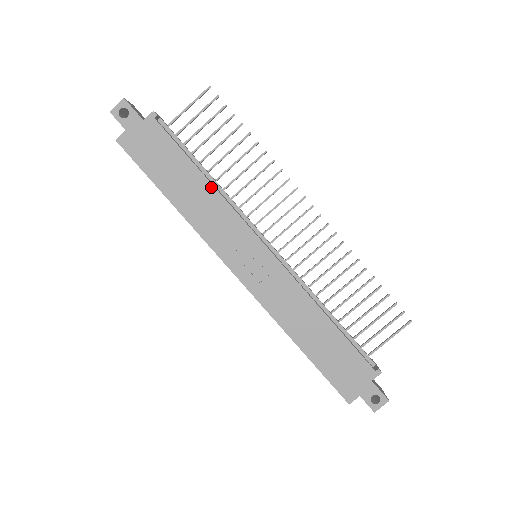
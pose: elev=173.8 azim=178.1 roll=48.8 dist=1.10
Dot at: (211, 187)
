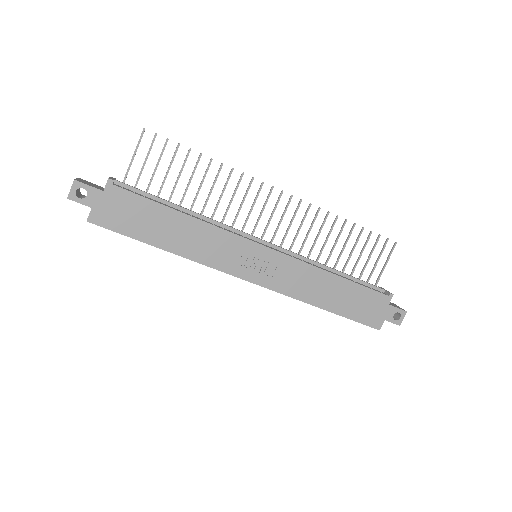
Dot at: (194, 220)
